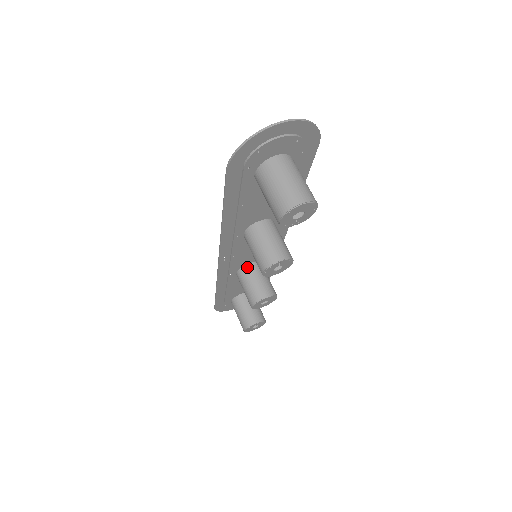
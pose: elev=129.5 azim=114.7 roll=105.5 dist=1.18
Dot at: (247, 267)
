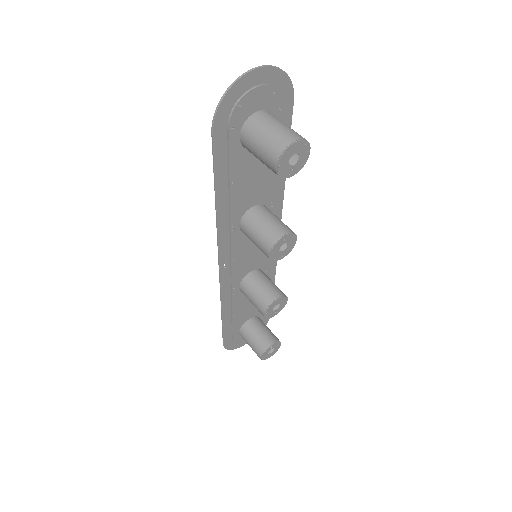
Dot at: (249, 276)
